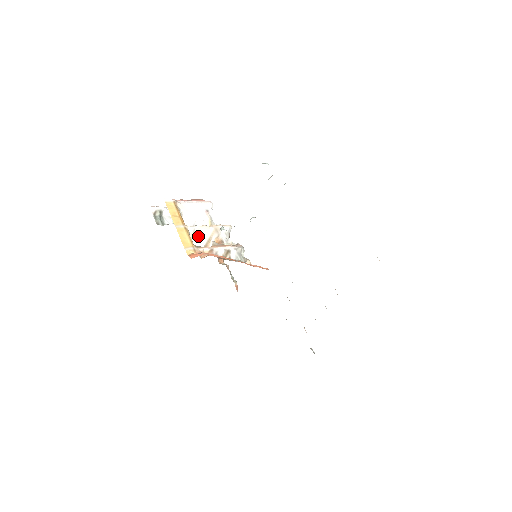
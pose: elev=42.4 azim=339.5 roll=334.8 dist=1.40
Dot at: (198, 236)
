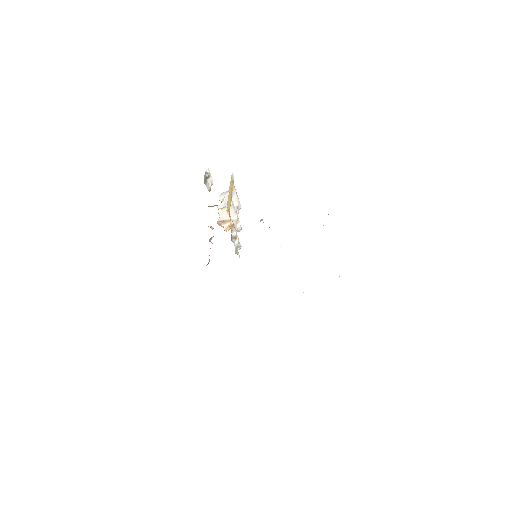
Dot at: occluded
